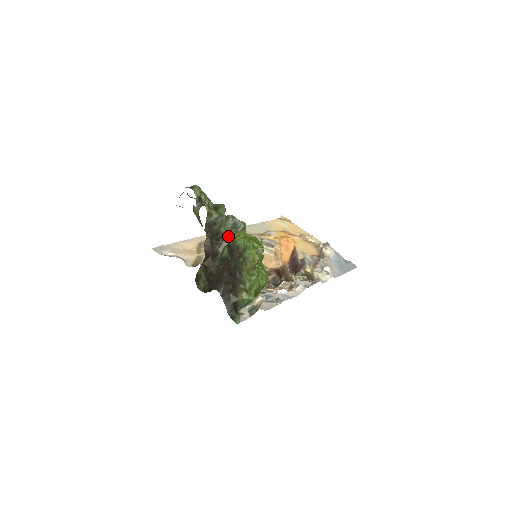
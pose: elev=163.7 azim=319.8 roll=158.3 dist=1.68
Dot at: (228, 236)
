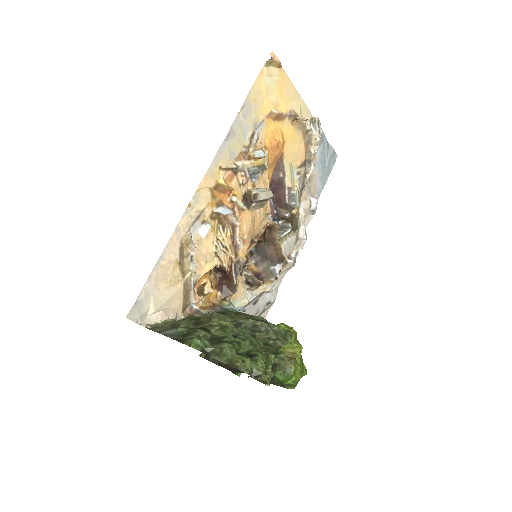
Dot at: occluded
